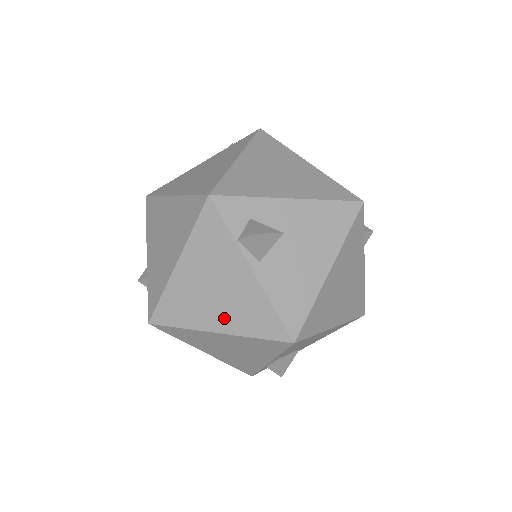
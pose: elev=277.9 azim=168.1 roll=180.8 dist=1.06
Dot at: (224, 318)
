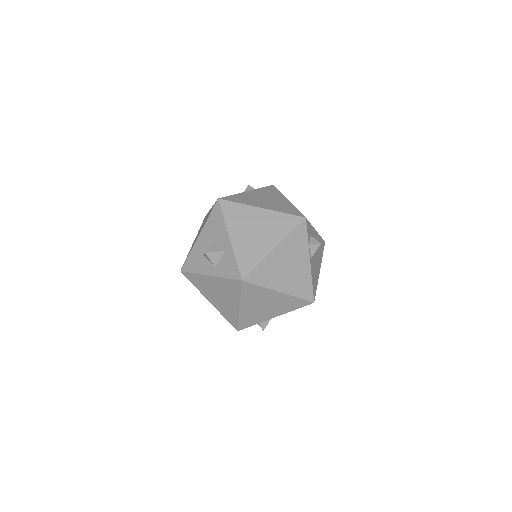
Dot at: (287, 284)
